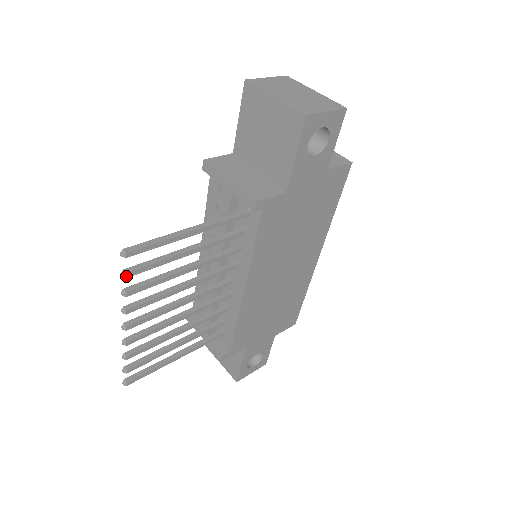
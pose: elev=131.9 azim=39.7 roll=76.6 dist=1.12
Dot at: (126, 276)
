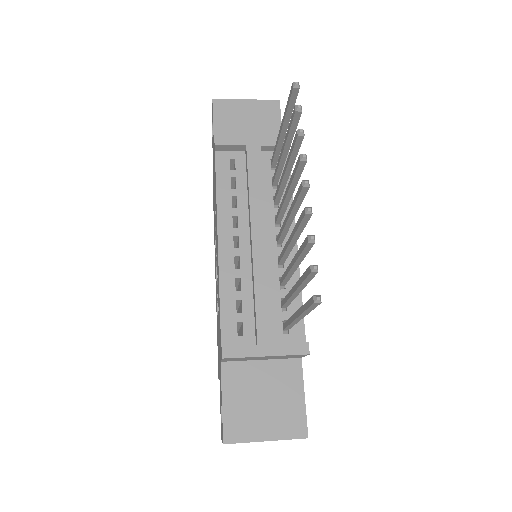
Dot at: (301, 109)
